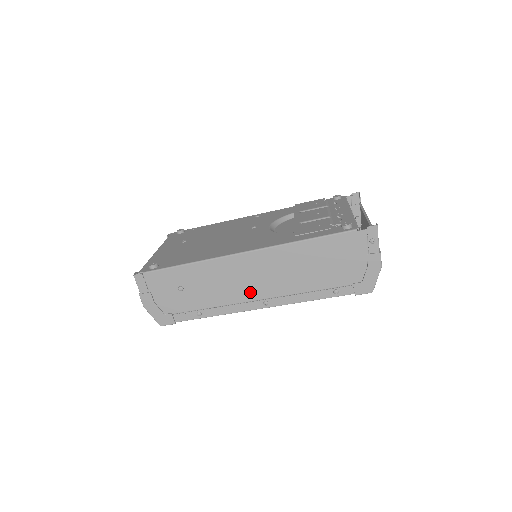
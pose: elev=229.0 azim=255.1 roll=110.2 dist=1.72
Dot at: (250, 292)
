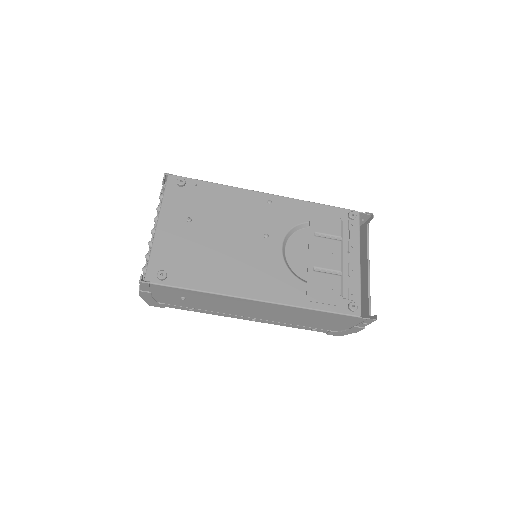
Dot at: (245, 313)
